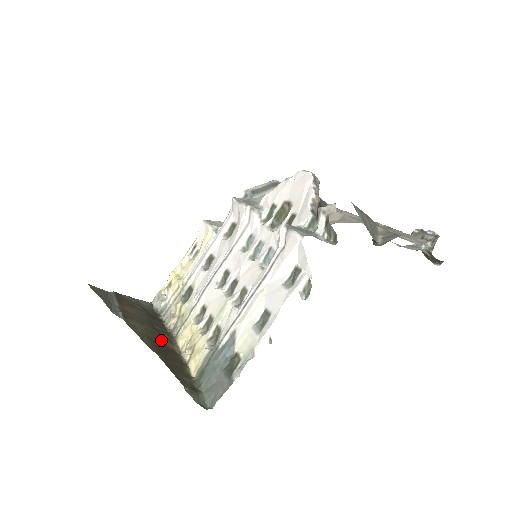
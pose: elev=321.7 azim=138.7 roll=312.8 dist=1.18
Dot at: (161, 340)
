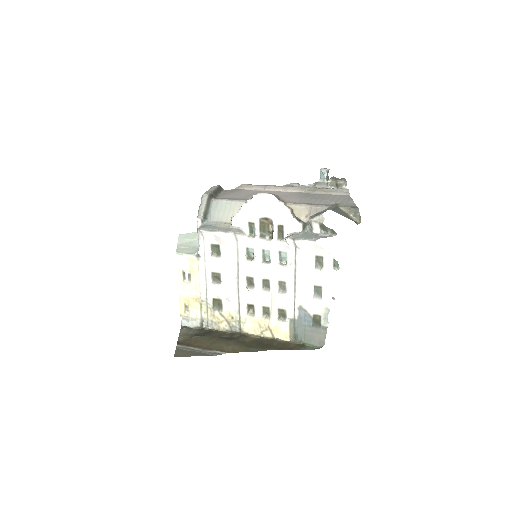
Dot at: (246, 341)
